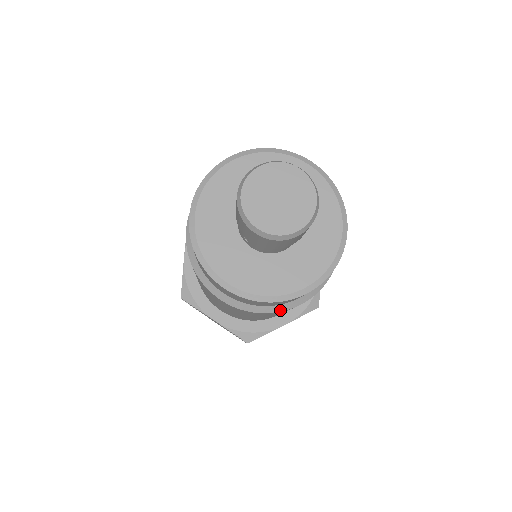
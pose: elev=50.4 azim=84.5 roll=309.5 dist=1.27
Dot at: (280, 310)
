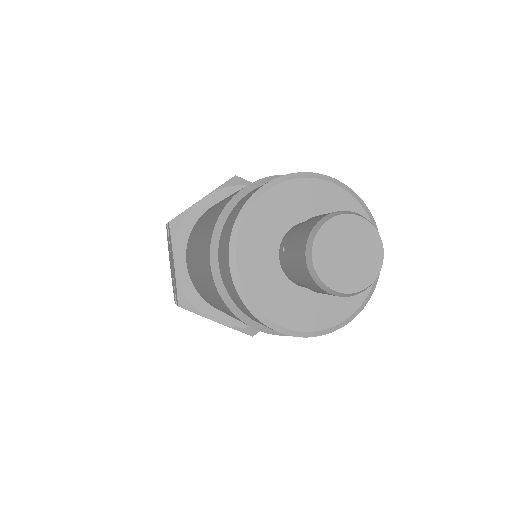
Dot at: (242, 319)
